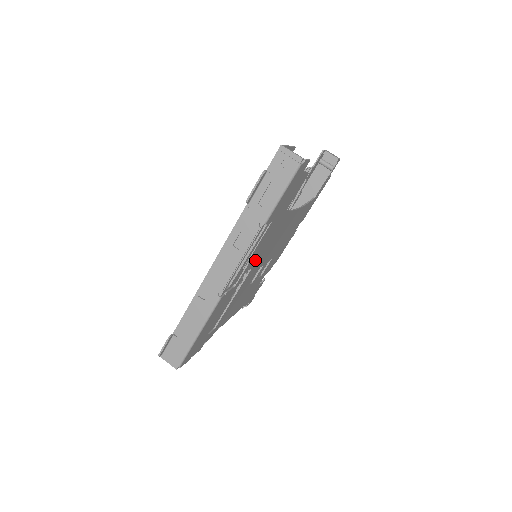
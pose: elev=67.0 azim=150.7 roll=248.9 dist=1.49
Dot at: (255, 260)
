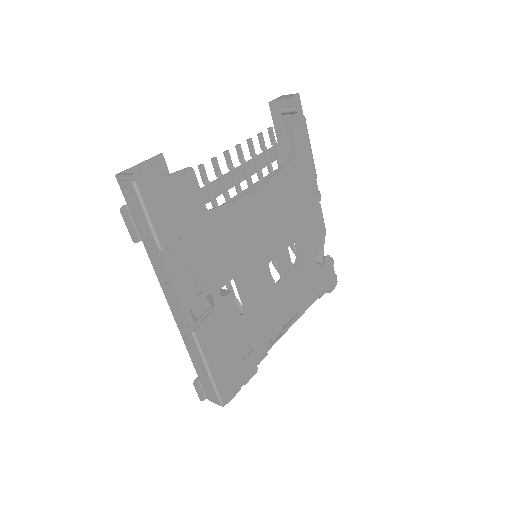
Dot at: (226, 271)
